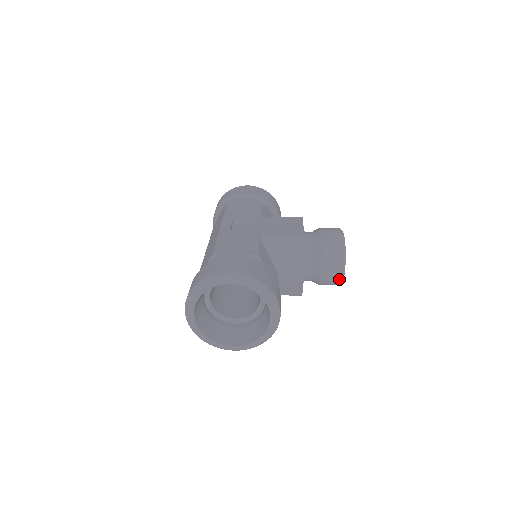
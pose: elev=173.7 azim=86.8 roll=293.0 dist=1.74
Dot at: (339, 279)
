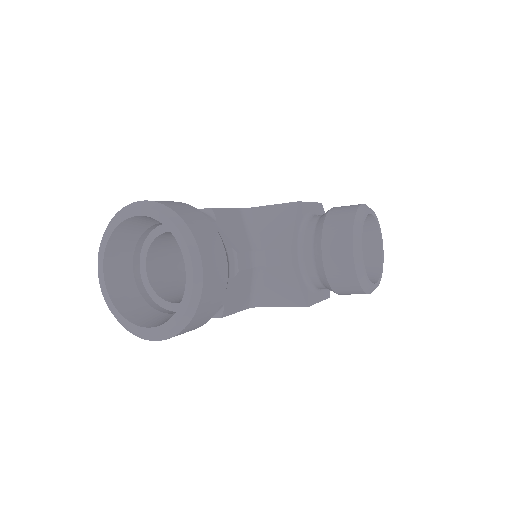
Dot at: (353, 268)
